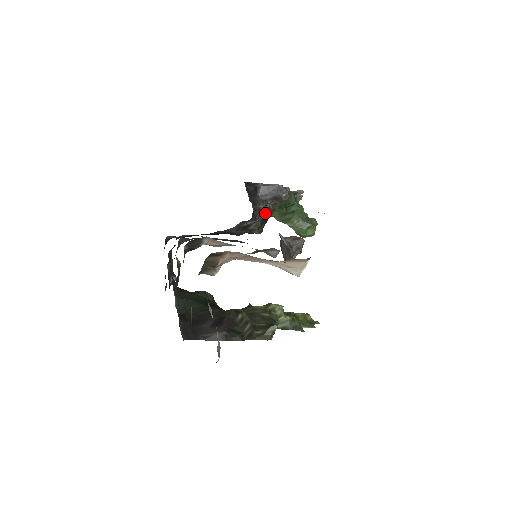
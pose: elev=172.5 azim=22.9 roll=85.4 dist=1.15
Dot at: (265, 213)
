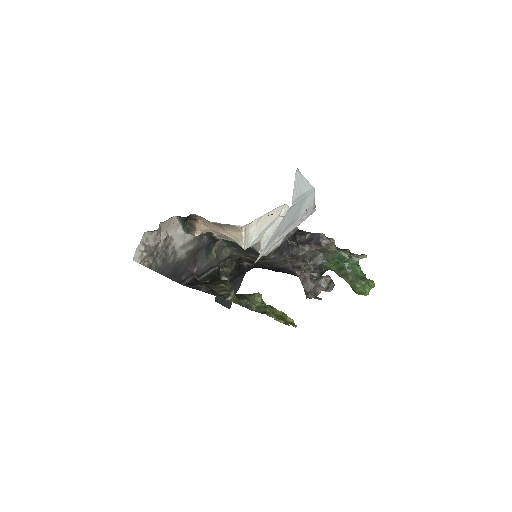
Dot at: (318, 260)
